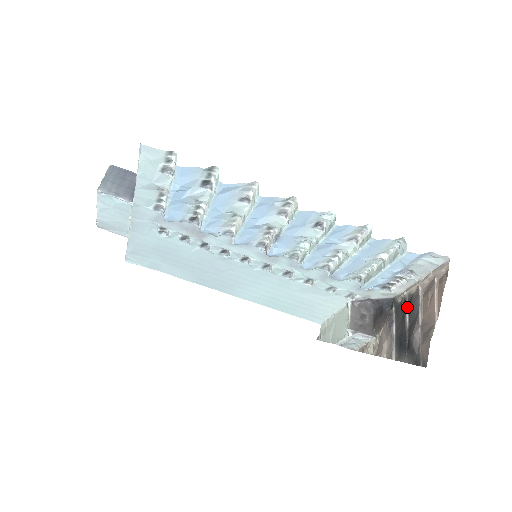
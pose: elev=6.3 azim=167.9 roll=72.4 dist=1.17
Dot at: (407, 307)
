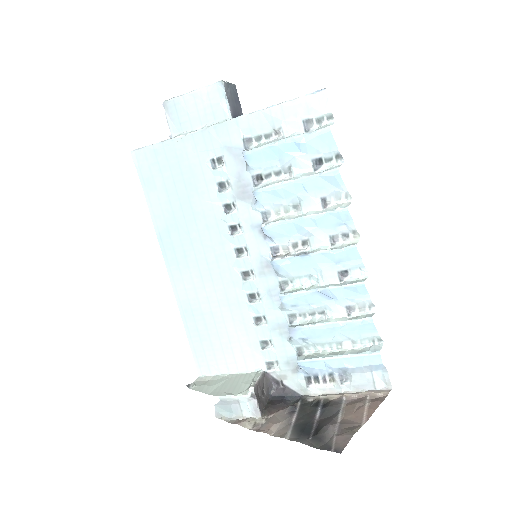
Dot at: (321, 406)
